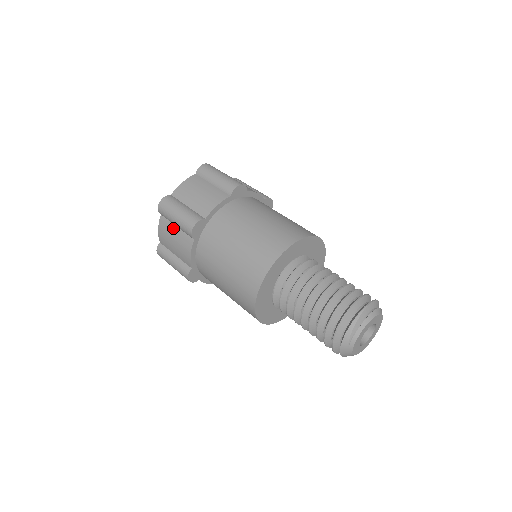
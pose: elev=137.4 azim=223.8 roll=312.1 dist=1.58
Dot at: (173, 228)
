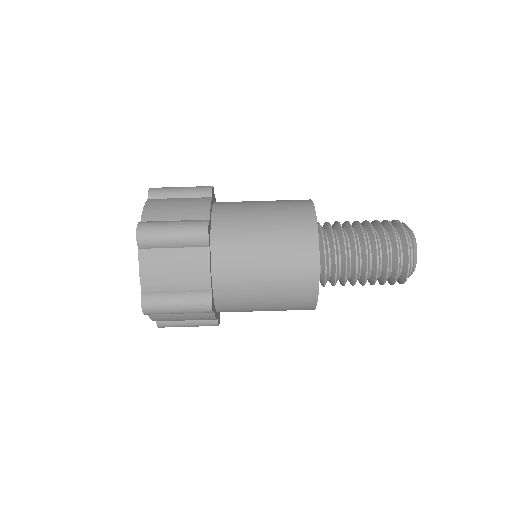
Dot at: occluded
